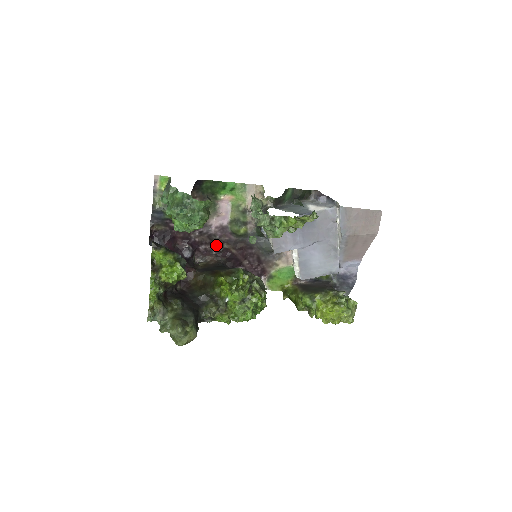
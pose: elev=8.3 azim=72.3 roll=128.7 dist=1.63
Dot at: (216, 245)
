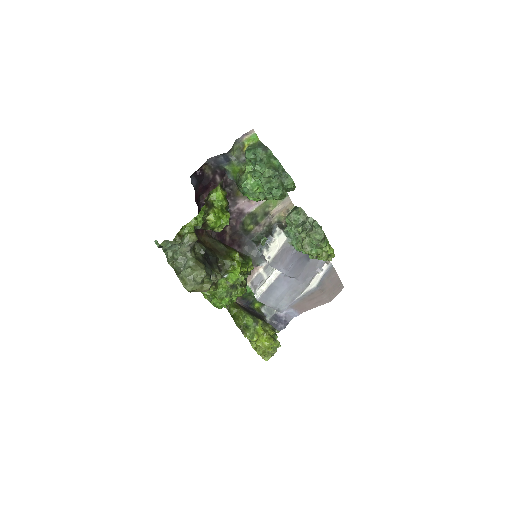
Dot at: occluded
